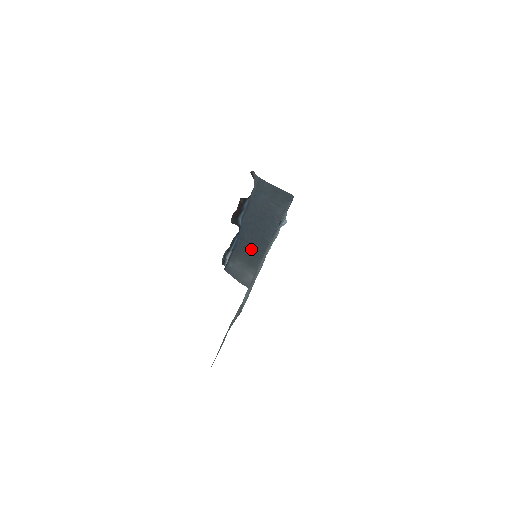
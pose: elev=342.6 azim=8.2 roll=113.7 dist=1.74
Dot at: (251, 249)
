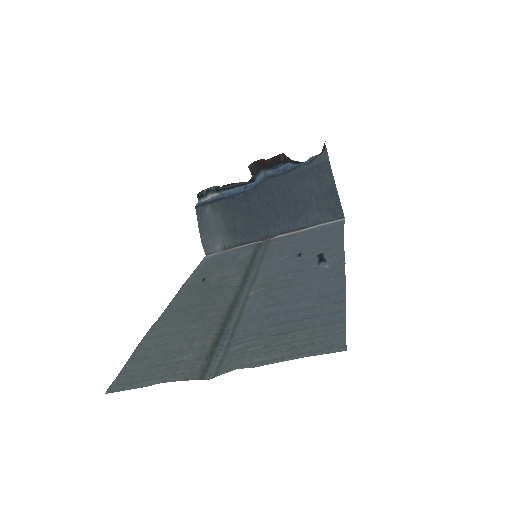
Dot at: (246, 218)
